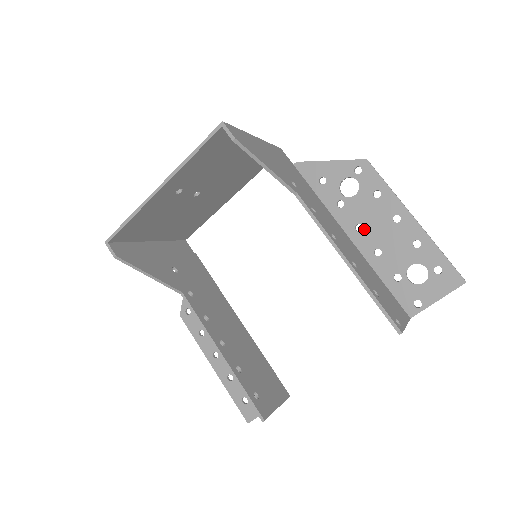
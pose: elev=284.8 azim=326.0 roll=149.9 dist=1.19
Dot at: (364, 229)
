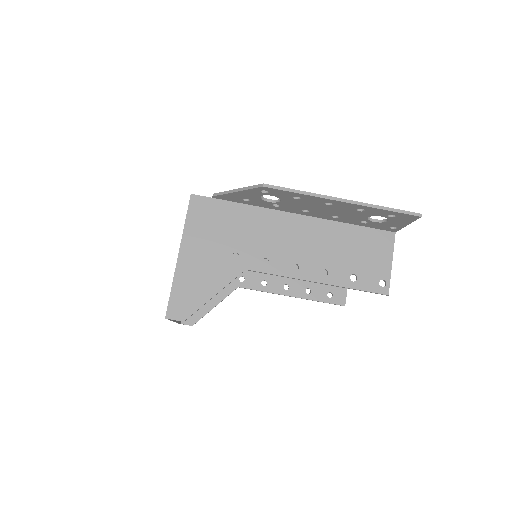
Dot at: (310, 211)
